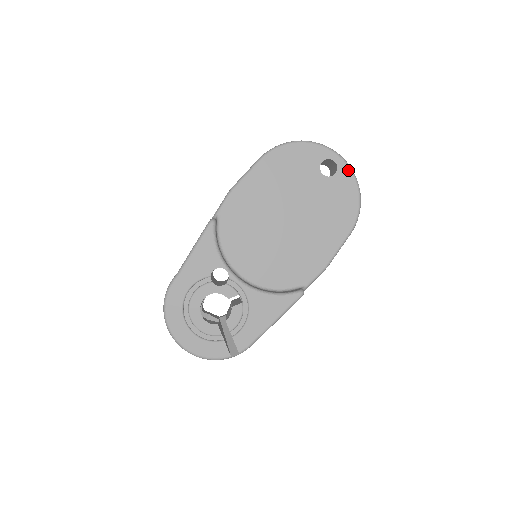
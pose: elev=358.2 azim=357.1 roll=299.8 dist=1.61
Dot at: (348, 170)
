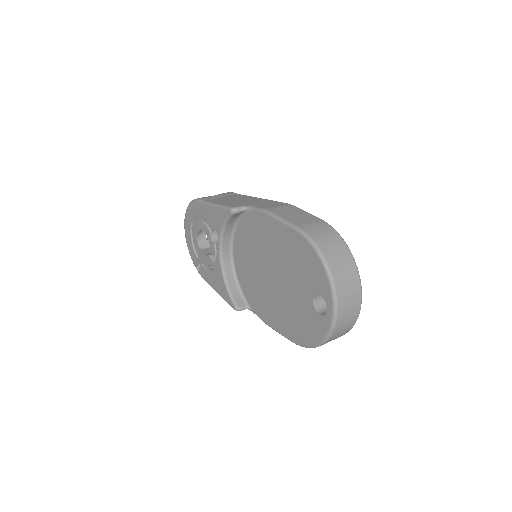
Dot at: (328, 328)
